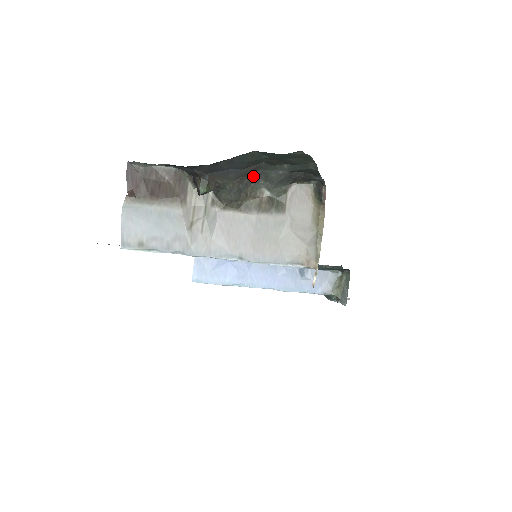
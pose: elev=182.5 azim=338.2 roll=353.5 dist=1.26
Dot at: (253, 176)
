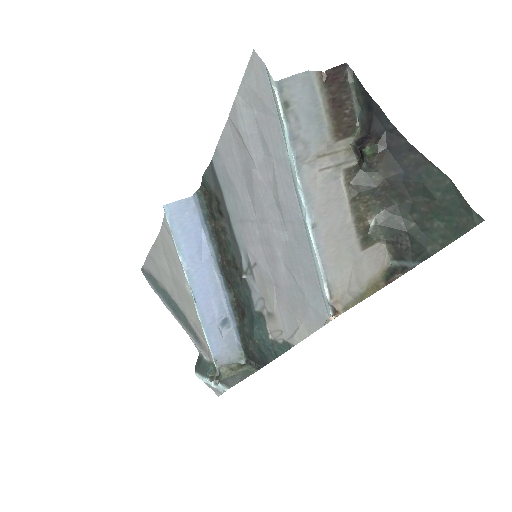
Dot at: (389, 198)
